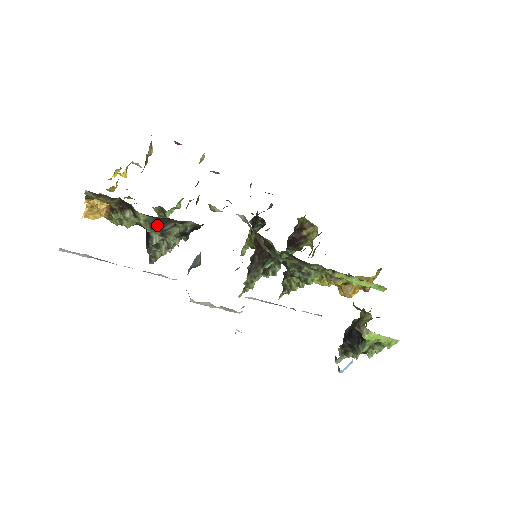
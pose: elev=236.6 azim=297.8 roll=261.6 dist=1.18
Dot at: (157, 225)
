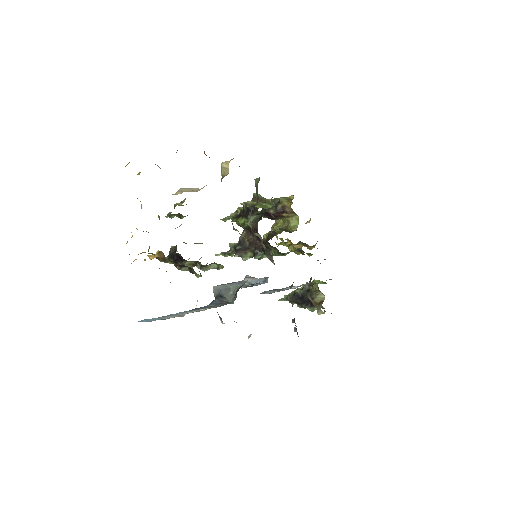
Dot at: occluded
